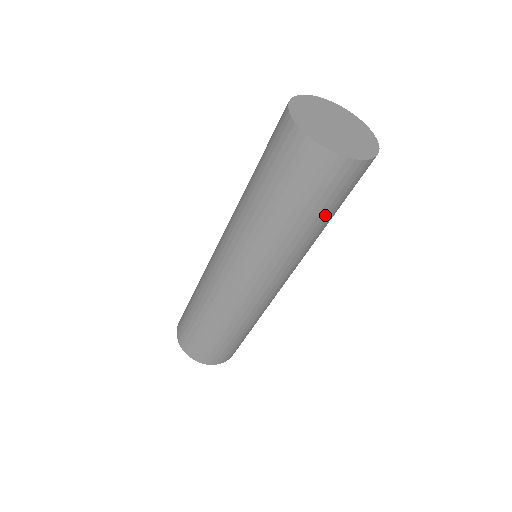
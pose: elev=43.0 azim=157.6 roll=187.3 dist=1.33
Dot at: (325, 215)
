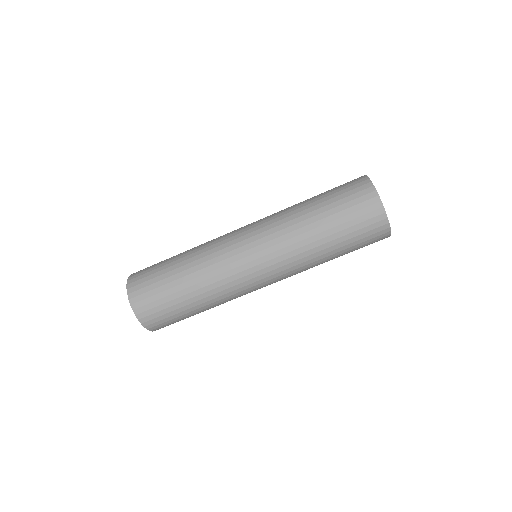
Dot at: (344, 253)
